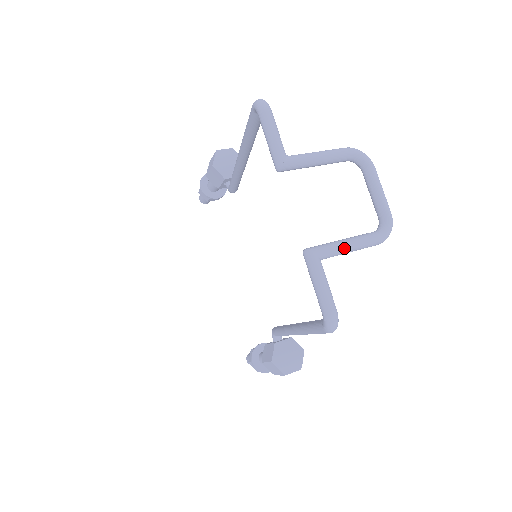
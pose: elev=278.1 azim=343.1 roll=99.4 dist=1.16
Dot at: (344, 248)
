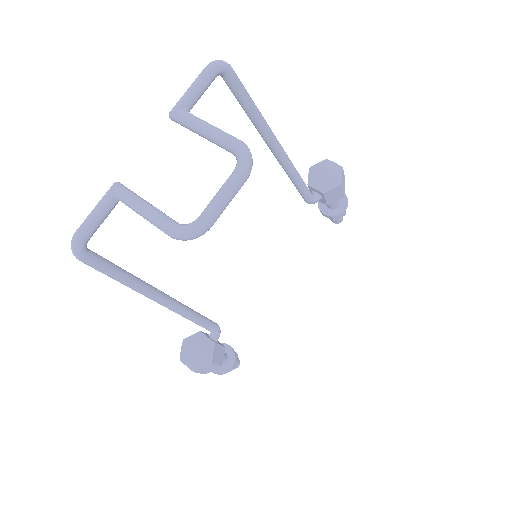
Dot at: (136, 205)
